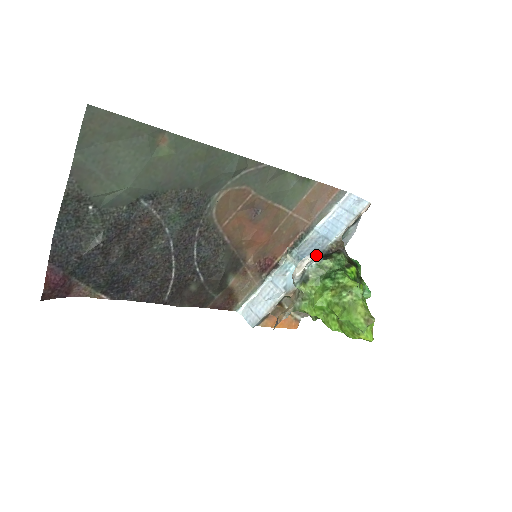
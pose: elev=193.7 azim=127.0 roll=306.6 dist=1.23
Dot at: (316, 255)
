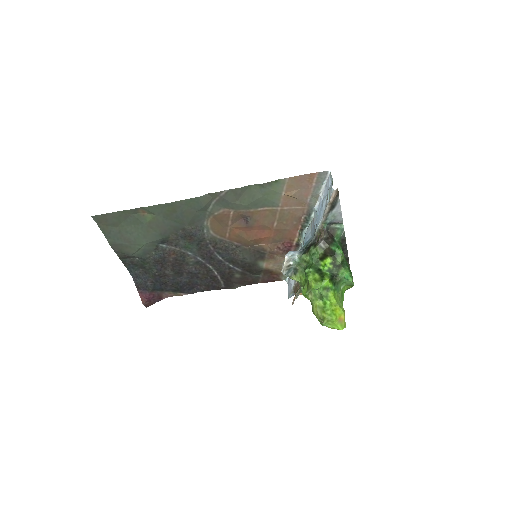
Dot at: (308, 243)
